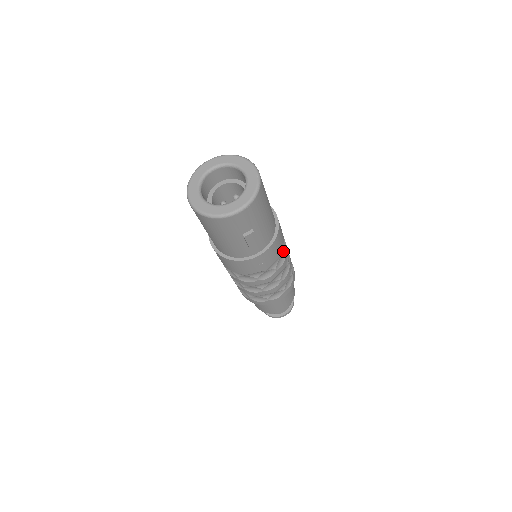
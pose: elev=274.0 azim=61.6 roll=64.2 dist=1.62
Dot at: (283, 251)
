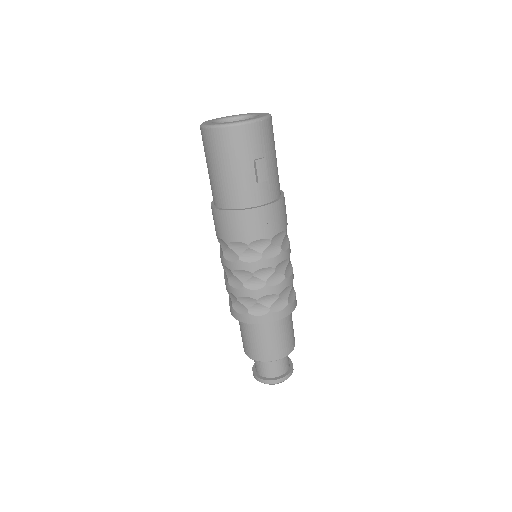
Dot at: (287, 236)
